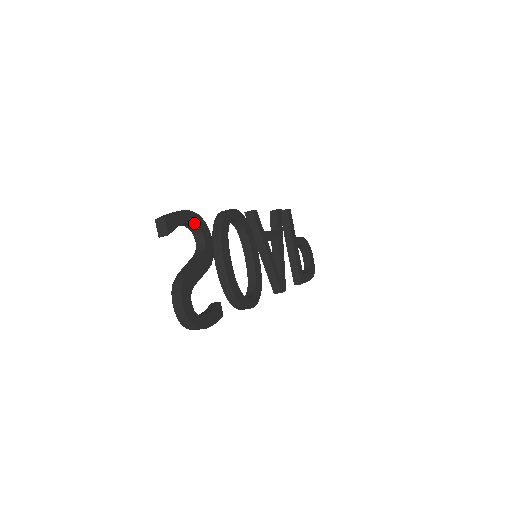
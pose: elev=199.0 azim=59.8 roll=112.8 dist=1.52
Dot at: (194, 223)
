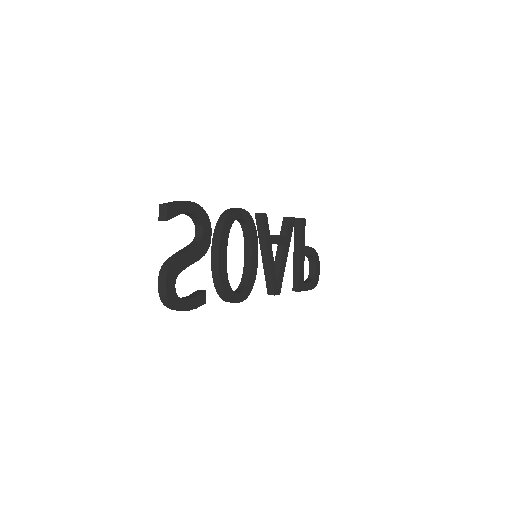
Dot at: (196, 215)
